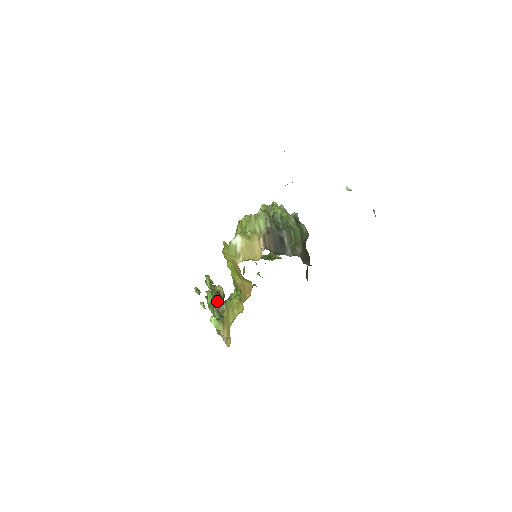
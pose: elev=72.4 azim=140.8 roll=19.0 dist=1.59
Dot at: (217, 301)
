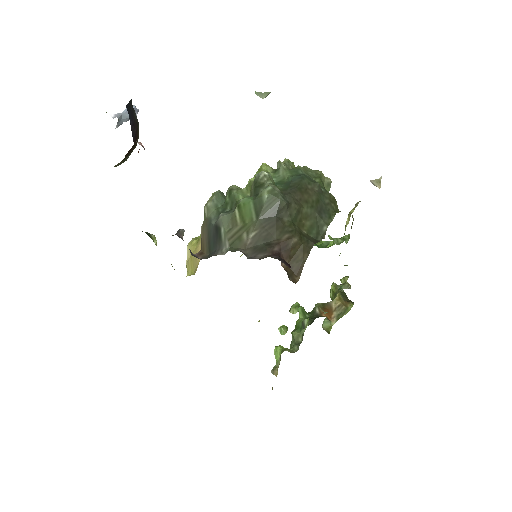
Dot at: occluded
